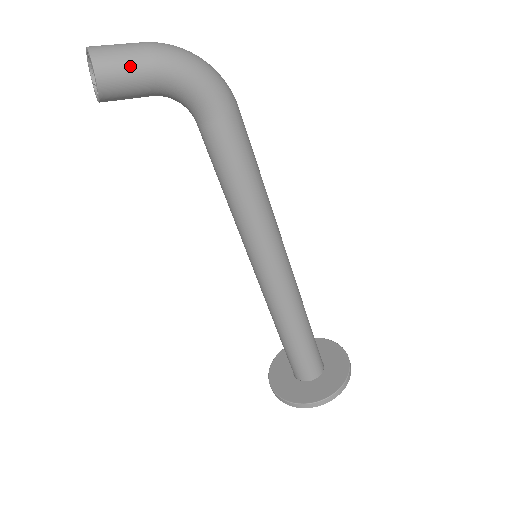
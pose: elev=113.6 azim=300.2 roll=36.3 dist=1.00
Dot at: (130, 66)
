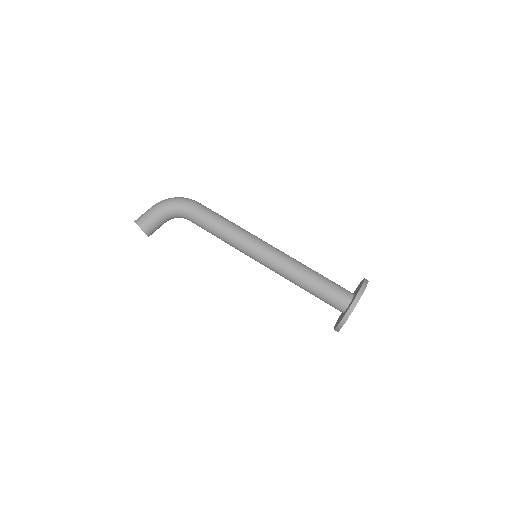
Dot at: (148, 215)
